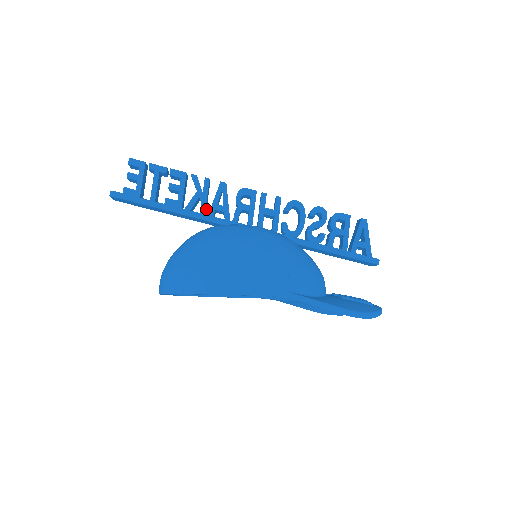
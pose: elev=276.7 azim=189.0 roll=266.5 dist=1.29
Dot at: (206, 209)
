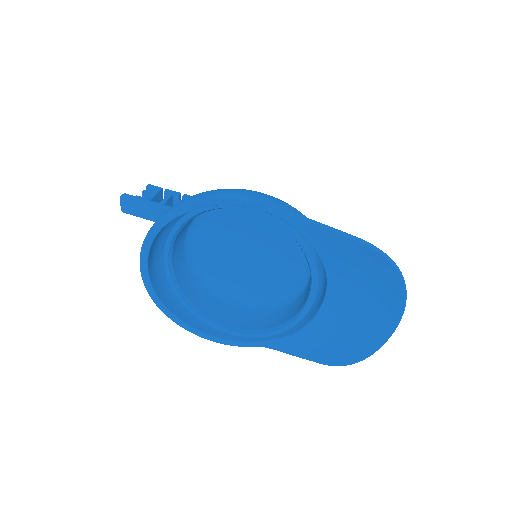
Dot at: occluded
